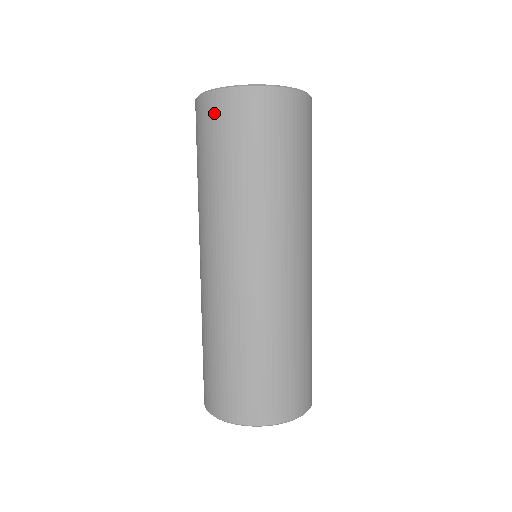
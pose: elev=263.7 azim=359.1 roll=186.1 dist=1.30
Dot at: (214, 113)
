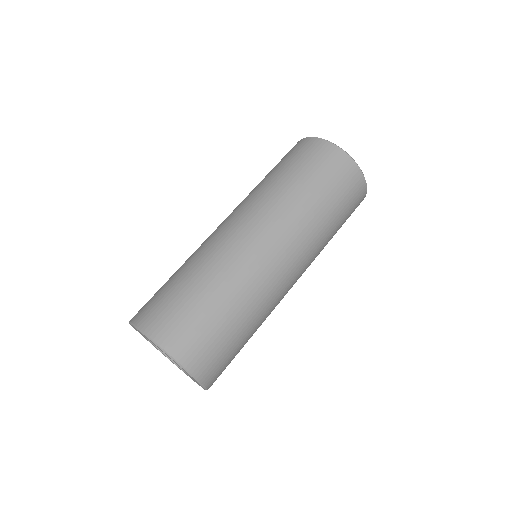
Dot at: occluded
